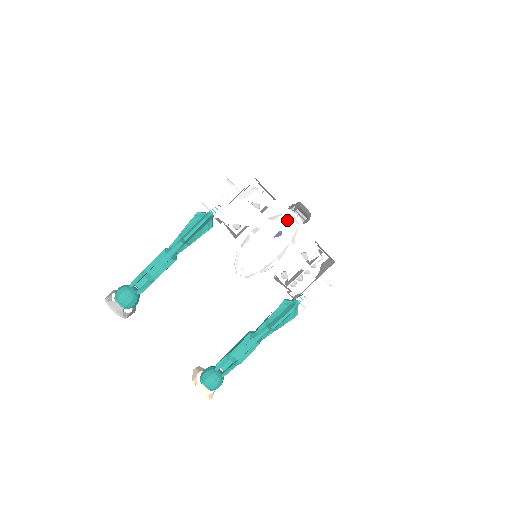
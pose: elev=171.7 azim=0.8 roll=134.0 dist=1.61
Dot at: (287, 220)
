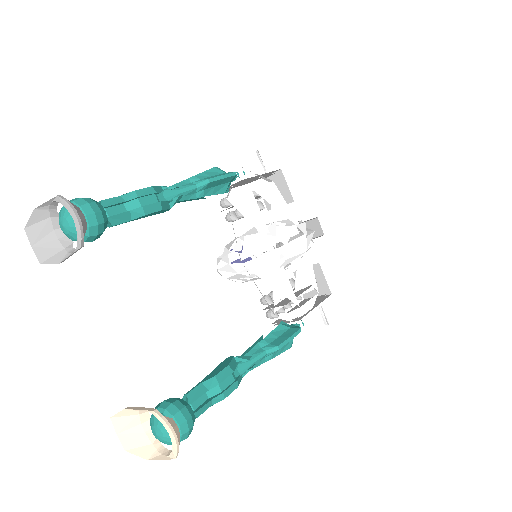
Dot at: occluded
